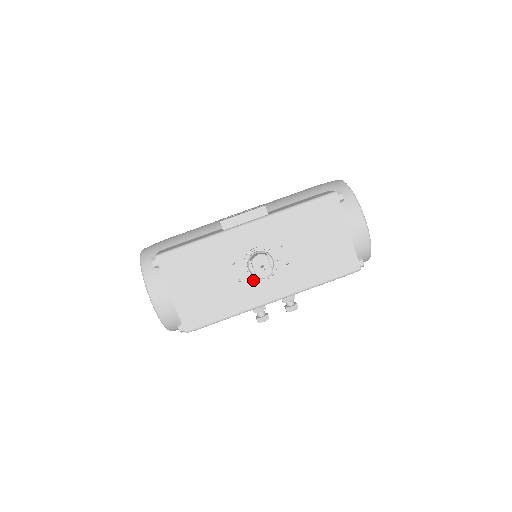
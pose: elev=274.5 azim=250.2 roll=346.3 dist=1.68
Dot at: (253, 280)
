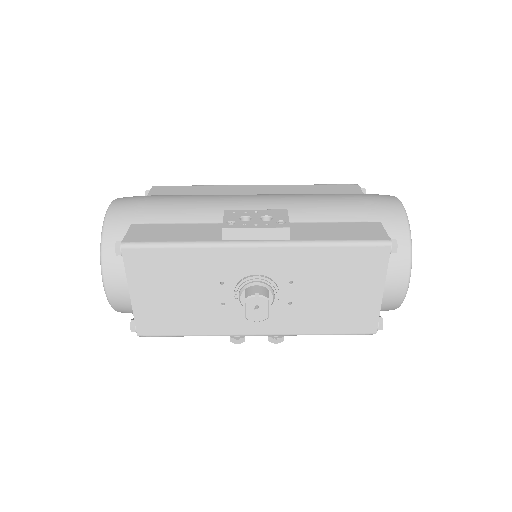
Dot at: (240, 308)
